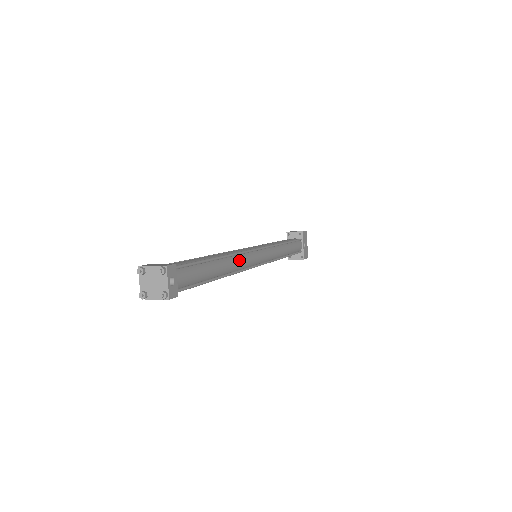
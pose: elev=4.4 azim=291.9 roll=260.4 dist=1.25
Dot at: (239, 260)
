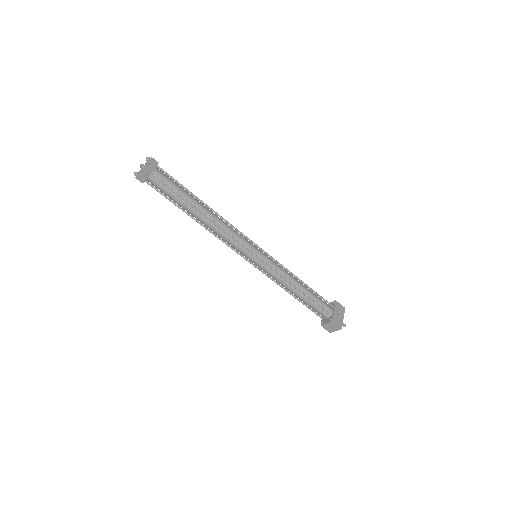
Dot at: (224, 223)
